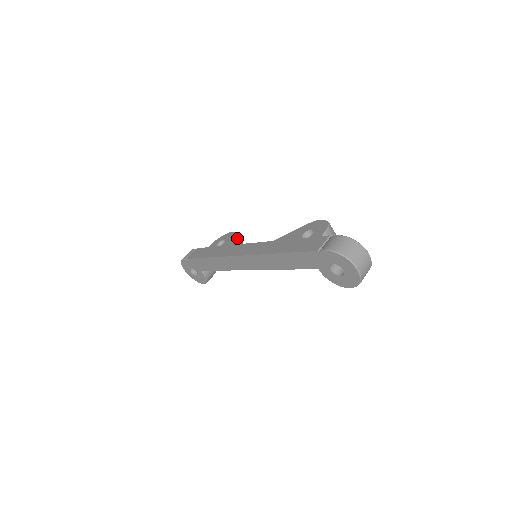
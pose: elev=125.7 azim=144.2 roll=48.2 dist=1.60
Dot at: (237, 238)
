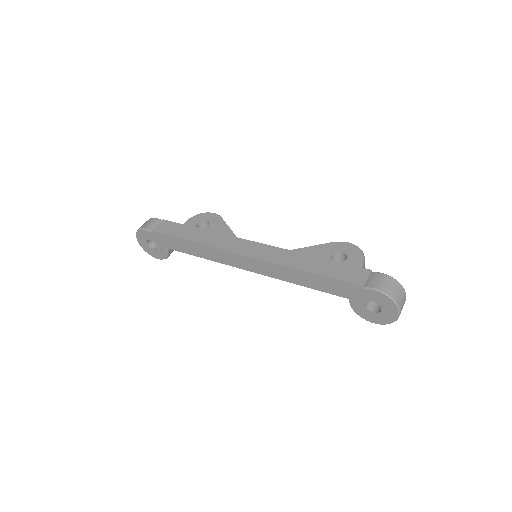
Dot at: occluded
